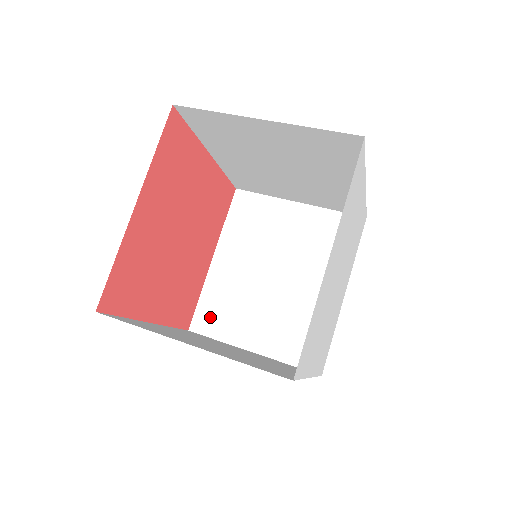
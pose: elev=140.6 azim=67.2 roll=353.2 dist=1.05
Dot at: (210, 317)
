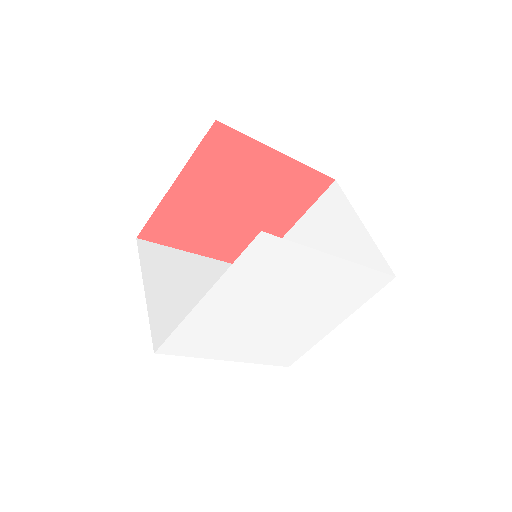
Dot at: occluded
